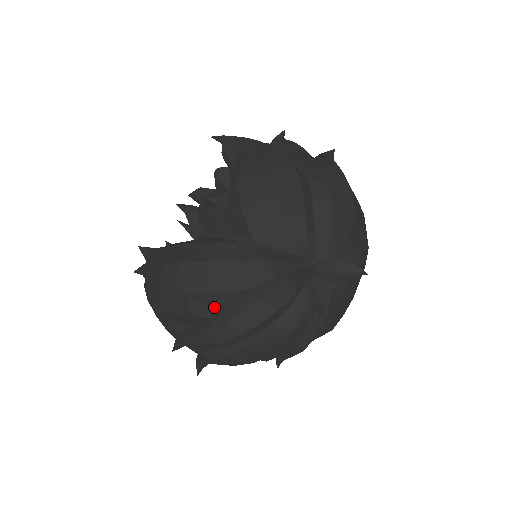
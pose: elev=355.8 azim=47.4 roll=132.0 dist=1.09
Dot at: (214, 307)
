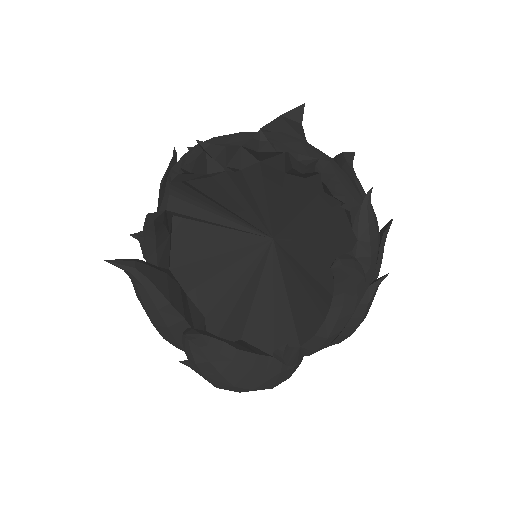
Dot at: occluded
